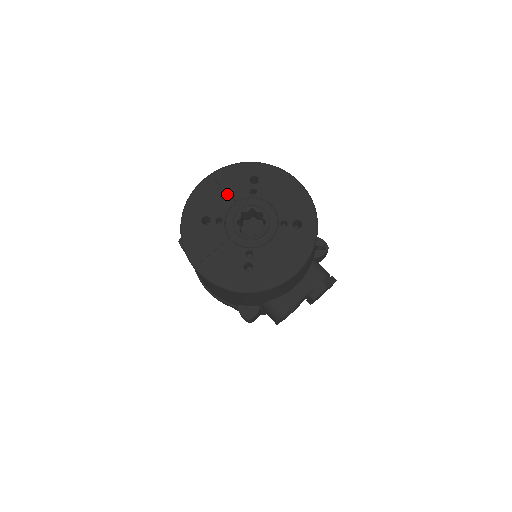
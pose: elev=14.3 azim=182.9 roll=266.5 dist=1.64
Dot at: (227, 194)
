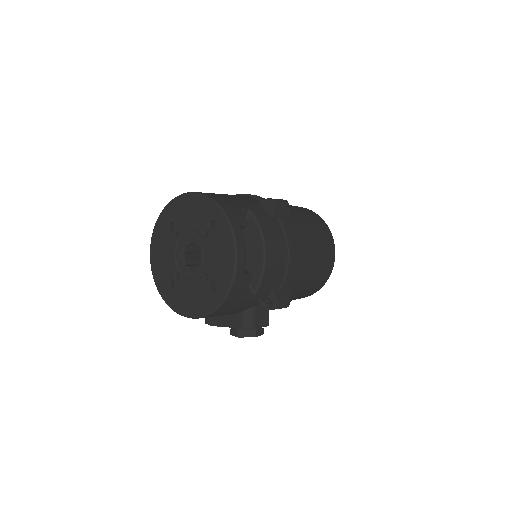
Dot at: (192, 219)
